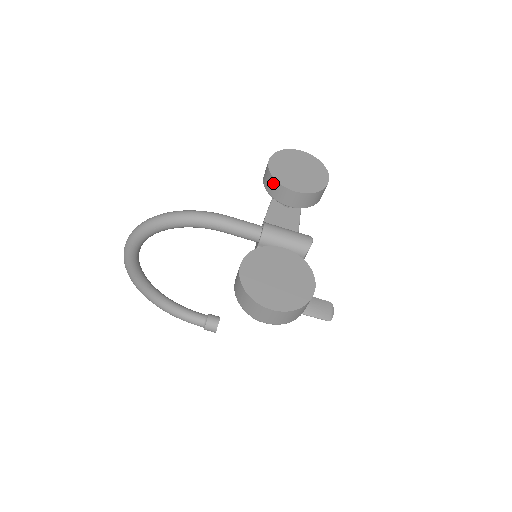
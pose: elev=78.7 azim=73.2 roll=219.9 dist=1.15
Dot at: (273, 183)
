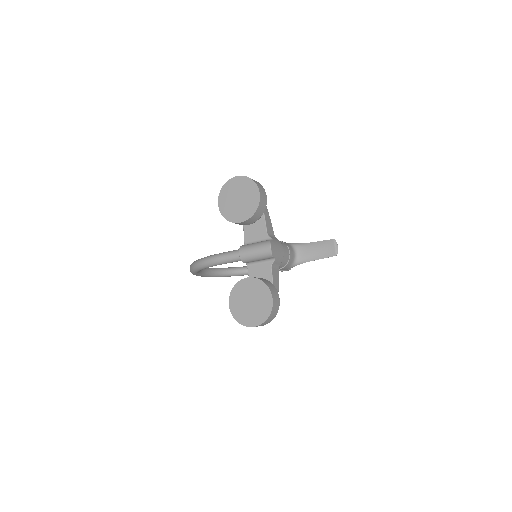
Dot at: (228, 220)
